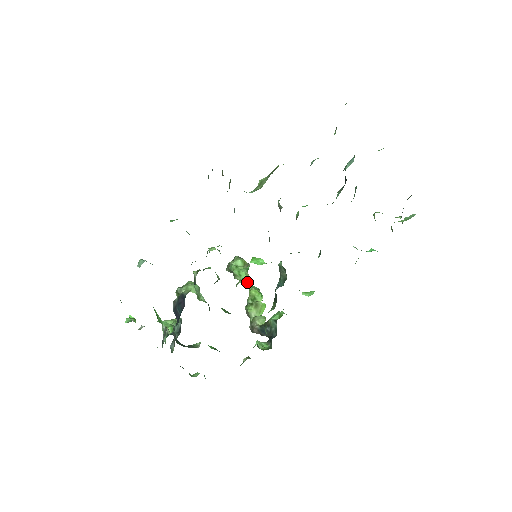
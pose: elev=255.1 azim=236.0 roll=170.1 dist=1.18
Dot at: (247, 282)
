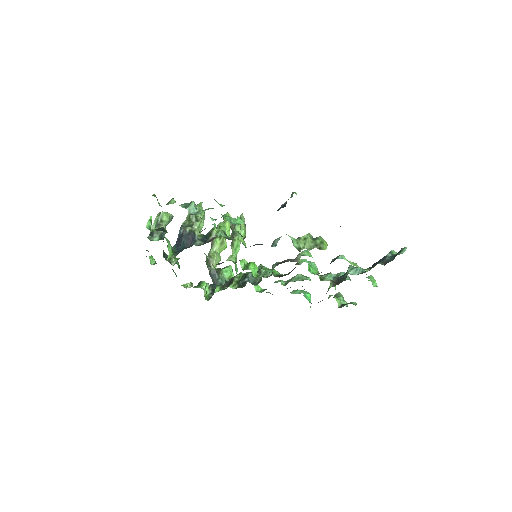
Dot at: (236, 261)
